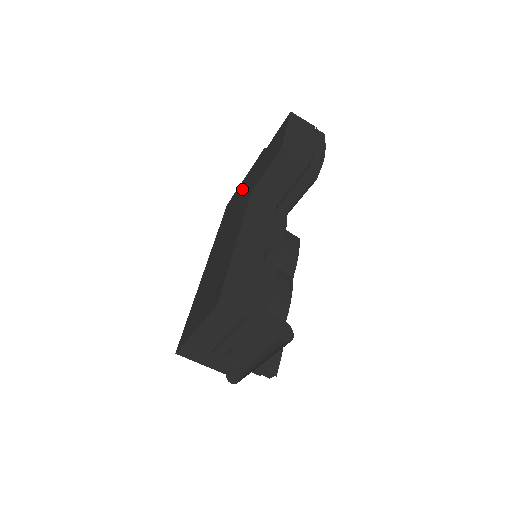
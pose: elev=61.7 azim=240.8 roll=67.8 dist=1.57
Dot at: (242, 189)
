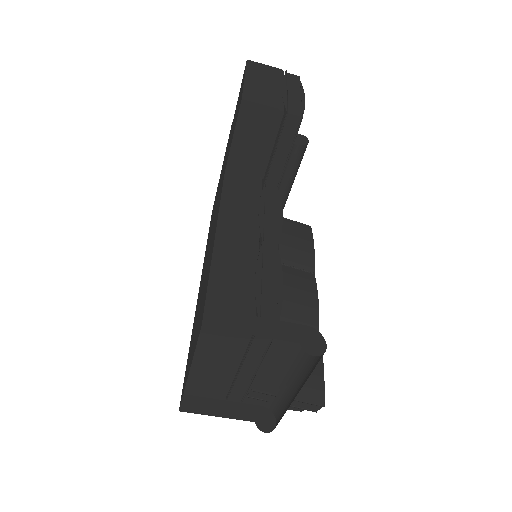
Dot at: occluded
